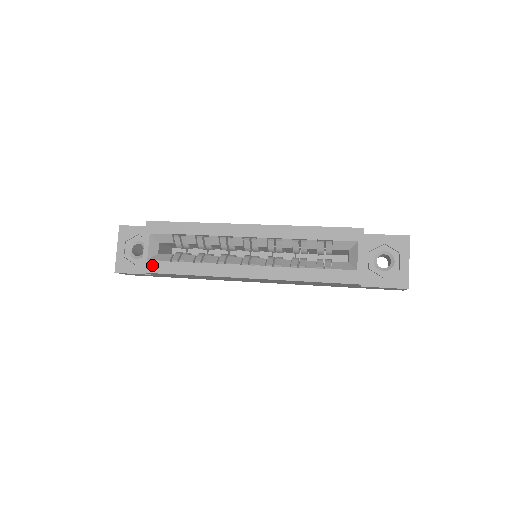
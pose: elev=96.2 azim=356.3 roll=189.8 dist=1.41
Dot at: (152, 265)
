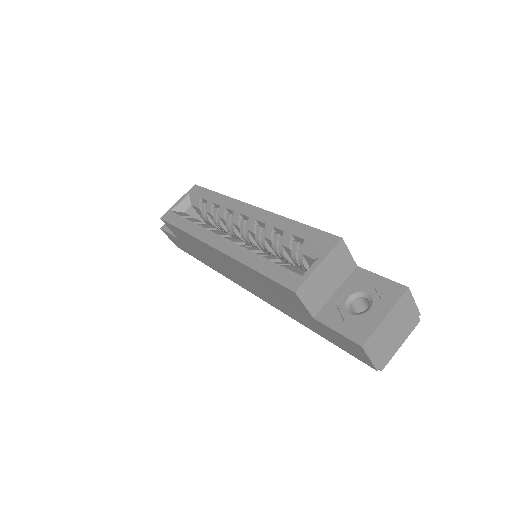
Dot at: (170, 215)
